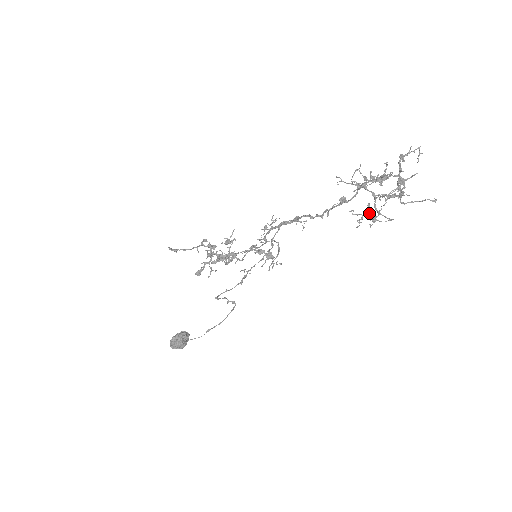
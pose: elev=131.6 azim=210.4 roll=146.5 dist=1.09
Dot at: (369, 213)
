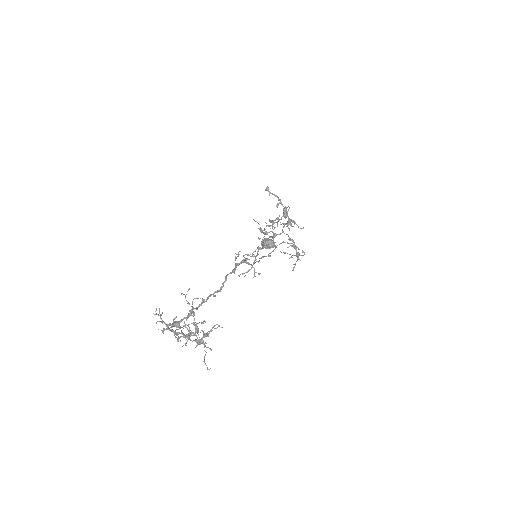
Dot at: (195, 326)
